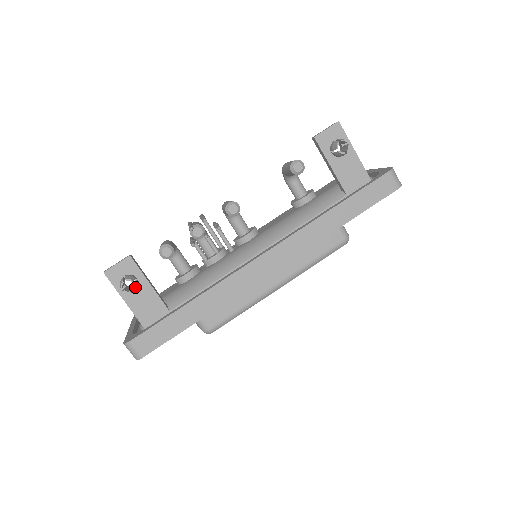
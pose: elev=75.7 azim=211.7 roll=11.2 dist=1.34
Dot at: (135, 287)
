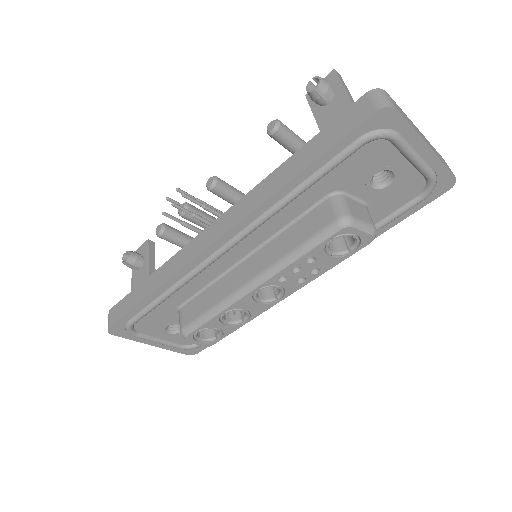
Dot at: (129, 258)
